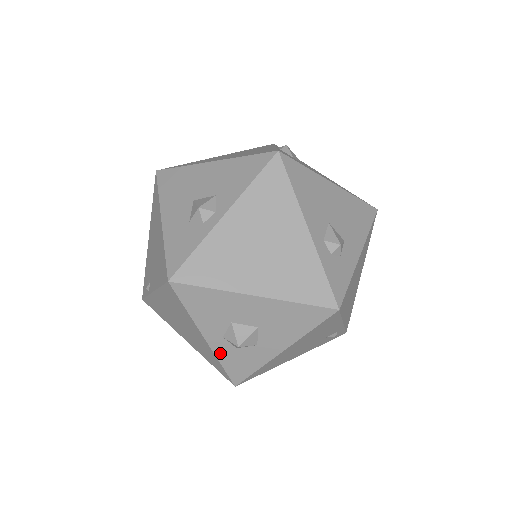
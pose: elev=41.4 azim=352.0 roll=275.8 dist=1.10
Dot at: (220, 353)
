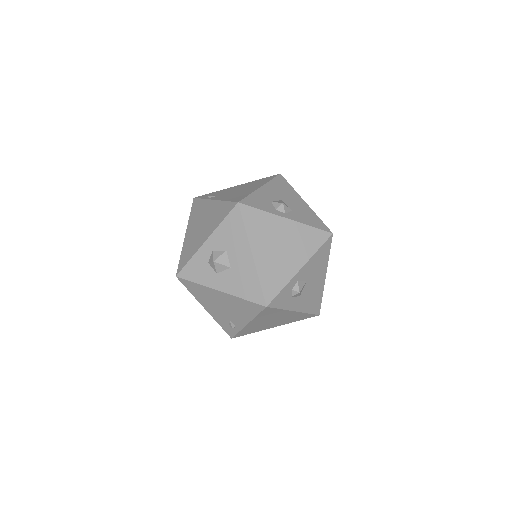
Dot at: (199, 255)
